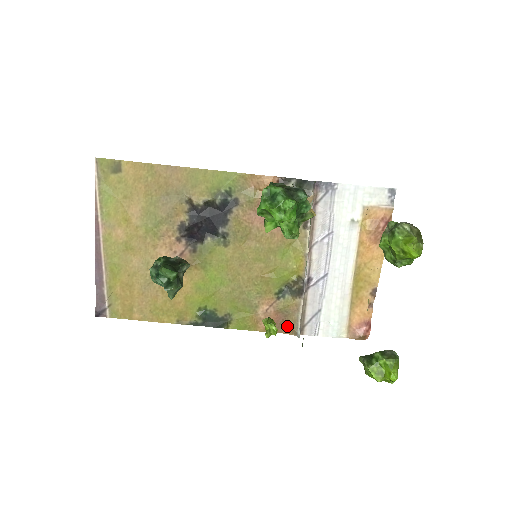
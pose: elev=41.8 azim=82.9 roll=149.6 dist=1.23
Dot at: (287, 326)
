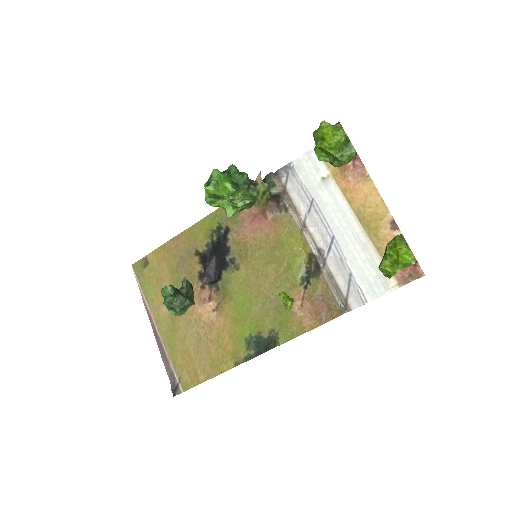
Dot at: (330, 310)
